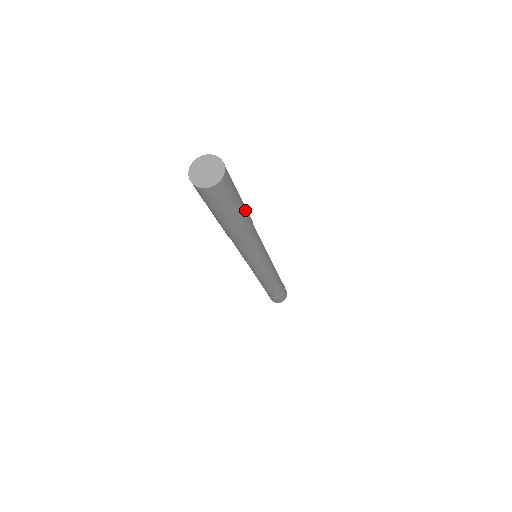
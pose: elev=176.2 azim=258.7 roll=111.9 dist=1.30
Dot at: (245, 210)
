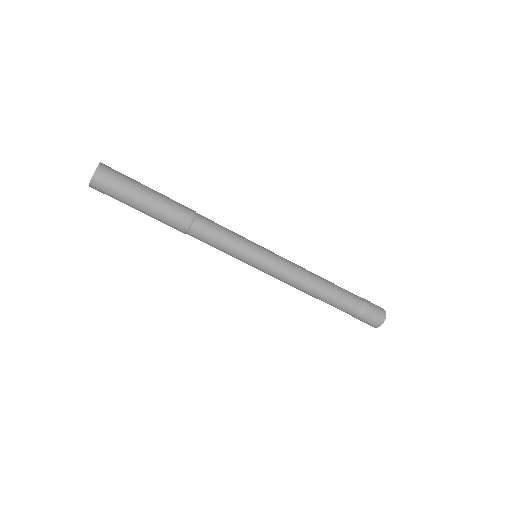
Dot at: (161, 203)
